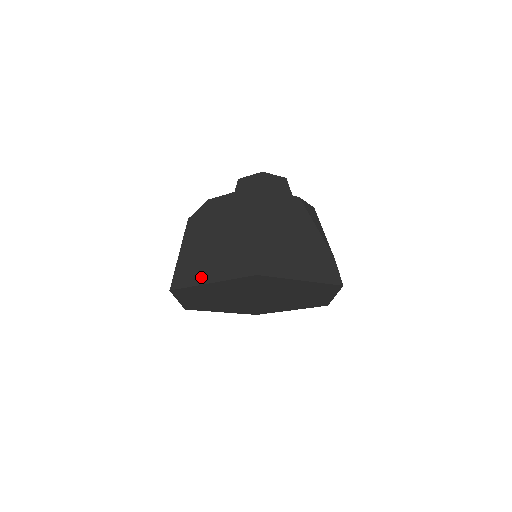
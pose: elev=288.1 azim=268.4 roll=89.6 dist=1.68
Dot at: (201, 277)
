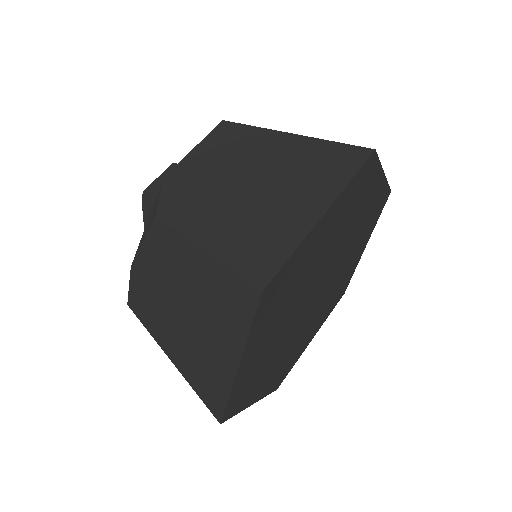
Dot at: (296, 225)
